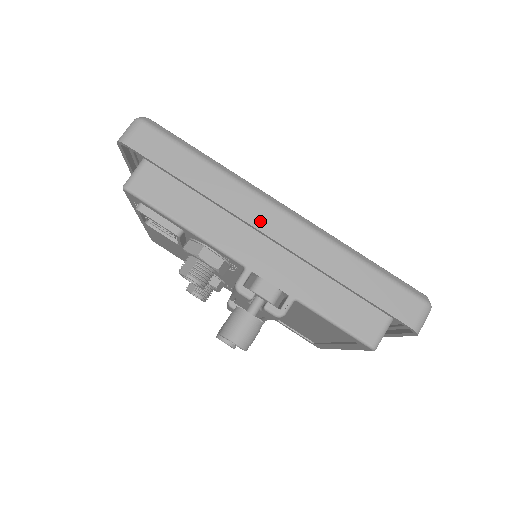
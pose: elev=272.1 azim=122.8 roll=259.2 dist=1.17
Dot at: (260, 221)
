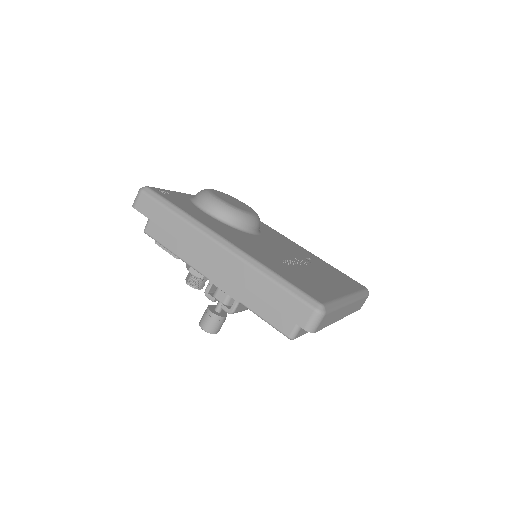
Dot at: (206, 253)
